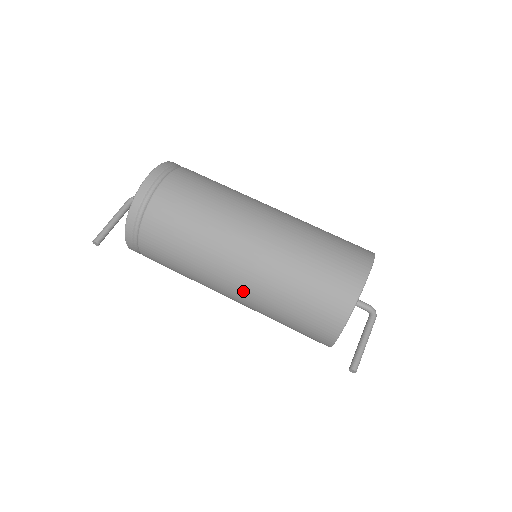
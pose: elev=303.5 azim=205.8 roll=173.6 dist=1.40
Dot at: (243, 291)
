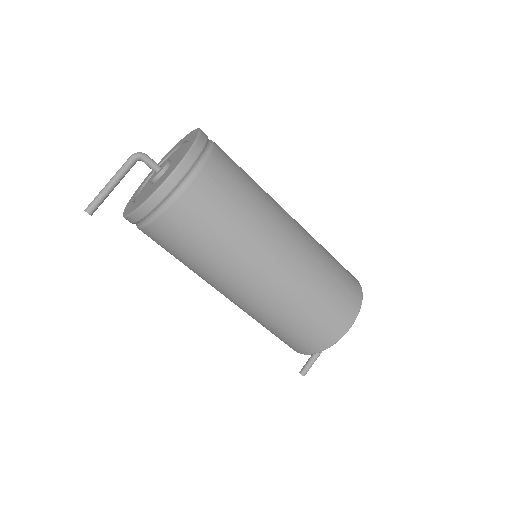
Dot at: (237, 303)
